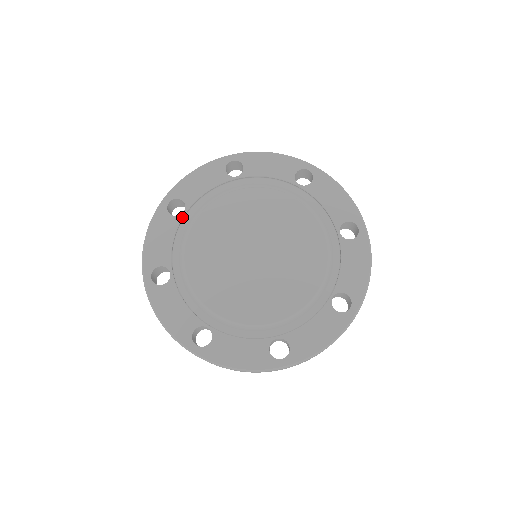
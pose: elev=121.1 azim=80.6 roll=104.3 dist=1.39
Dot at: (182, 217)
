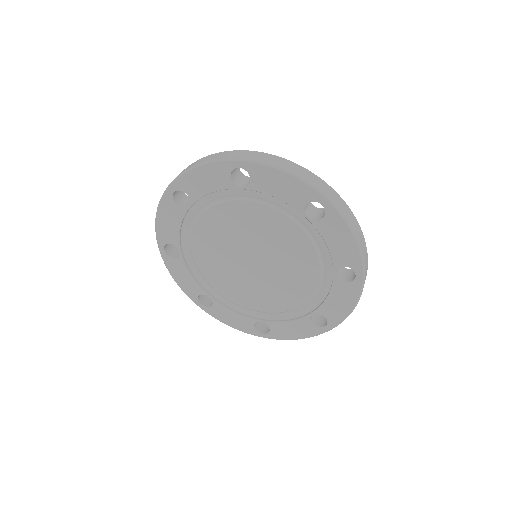
Dot at: (187, 210)
